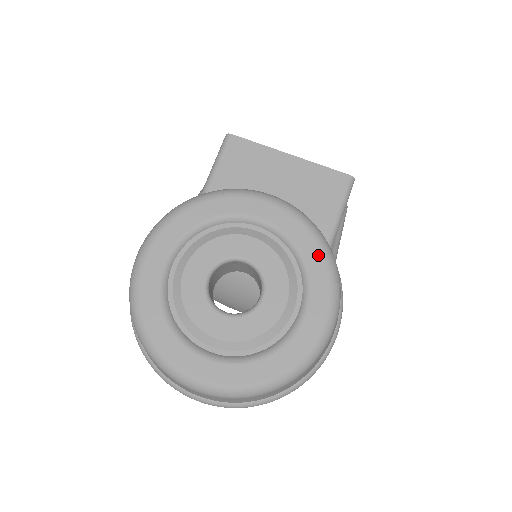
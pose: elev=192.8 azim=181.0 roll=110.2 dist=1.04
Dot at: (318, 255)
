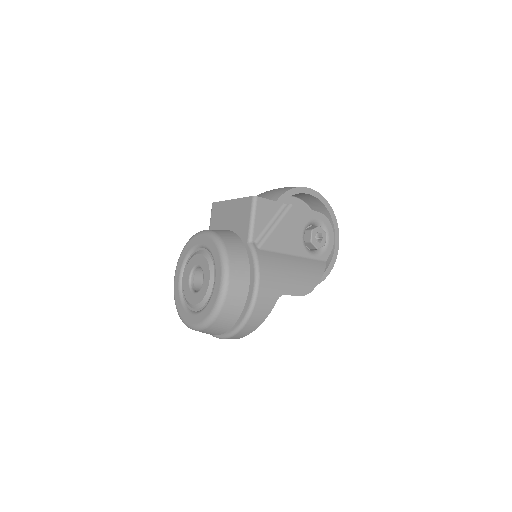
Dot at: (216, 251)
